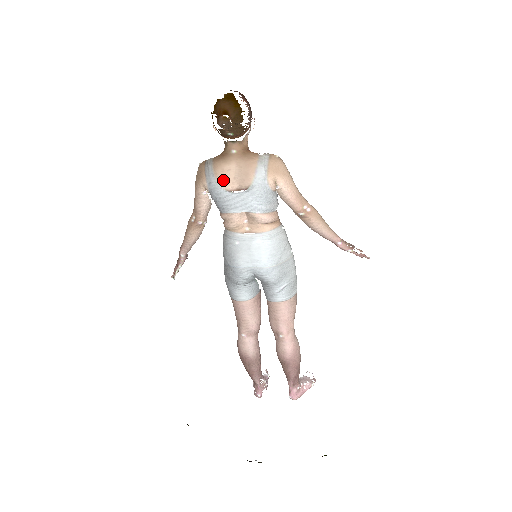
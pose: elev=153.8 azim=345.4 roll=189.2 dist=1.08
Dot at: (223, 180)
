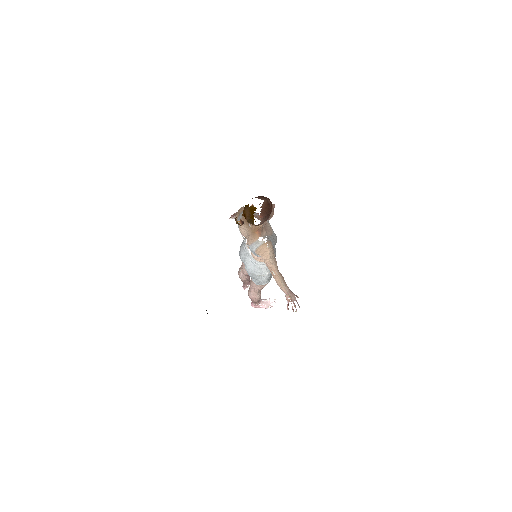
Dot at: (241, 229)
